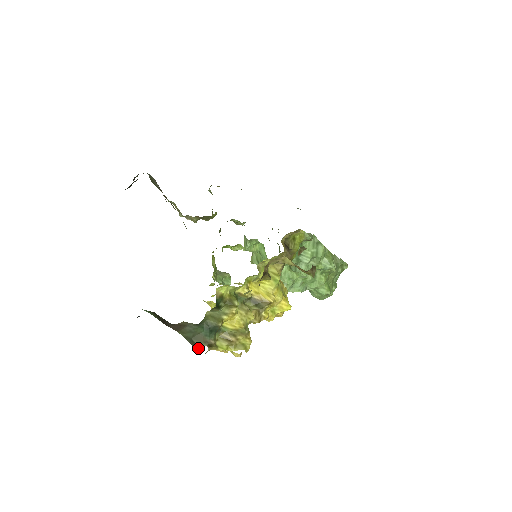
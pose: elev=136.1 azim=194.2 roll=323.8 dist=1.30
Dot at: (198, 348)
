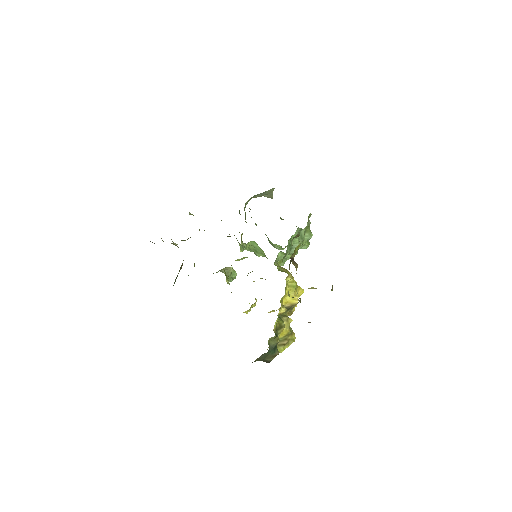
Dot at: occluded
